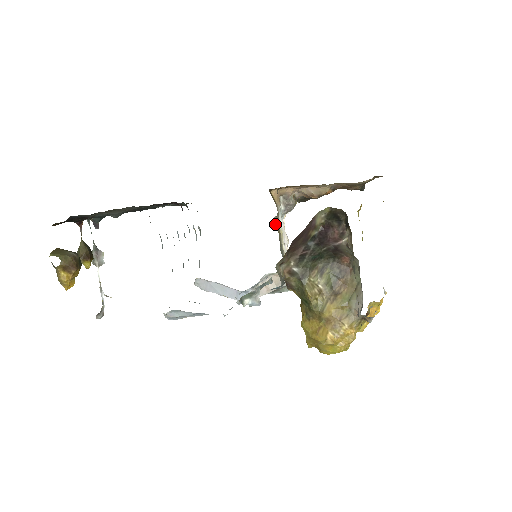
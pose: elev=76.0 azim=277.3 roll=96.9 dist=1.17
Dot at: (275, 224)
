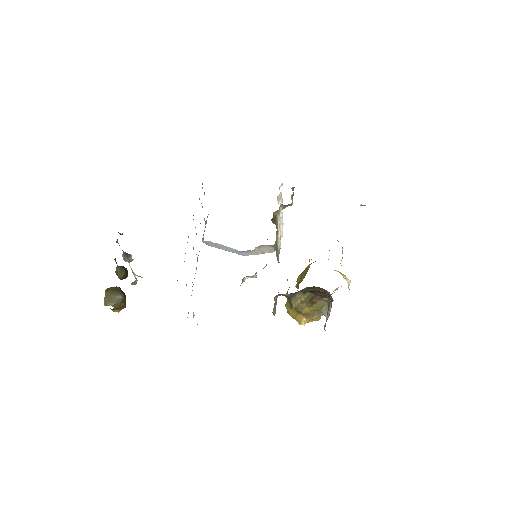
Dot at: (274, 246)
